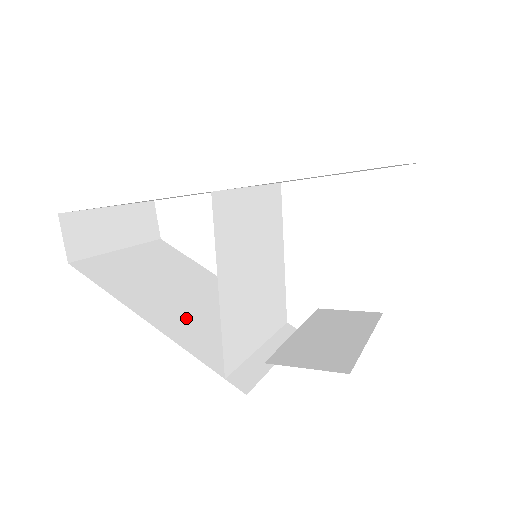
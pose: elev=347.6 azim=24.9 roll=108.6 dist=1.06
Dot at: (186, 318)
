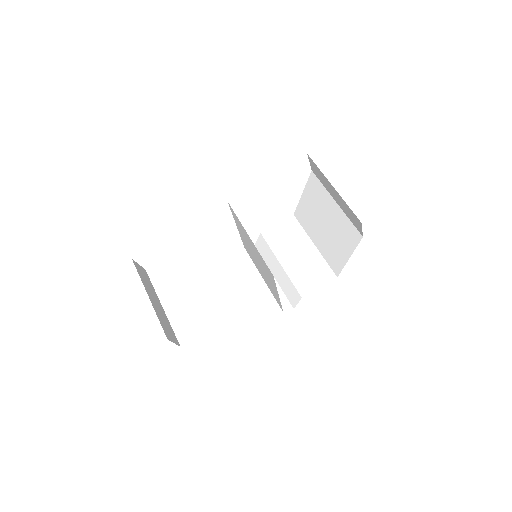
Dot at: (238, 305)
